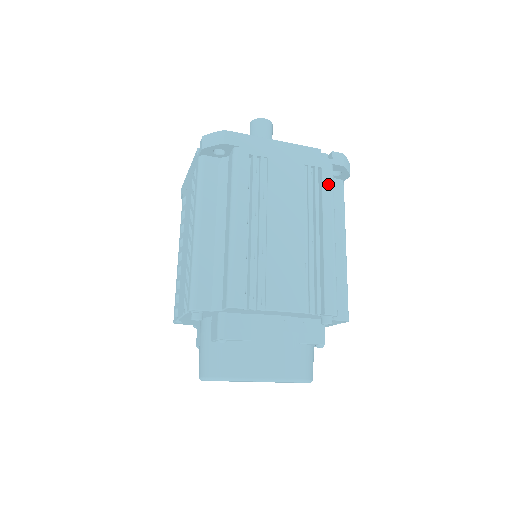
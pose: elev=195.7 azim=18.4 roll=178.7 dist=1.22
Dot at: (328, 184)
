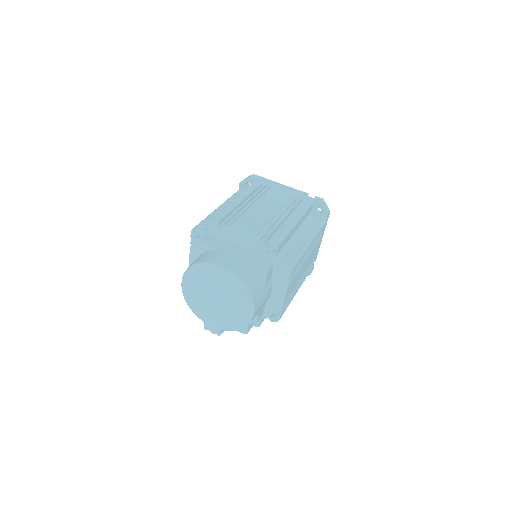
Dot at: (305, 204)
